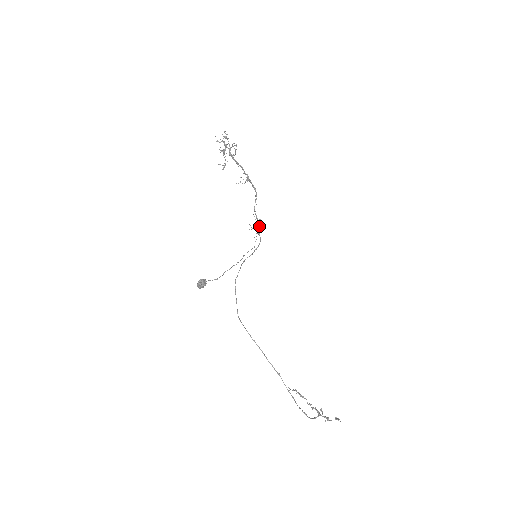
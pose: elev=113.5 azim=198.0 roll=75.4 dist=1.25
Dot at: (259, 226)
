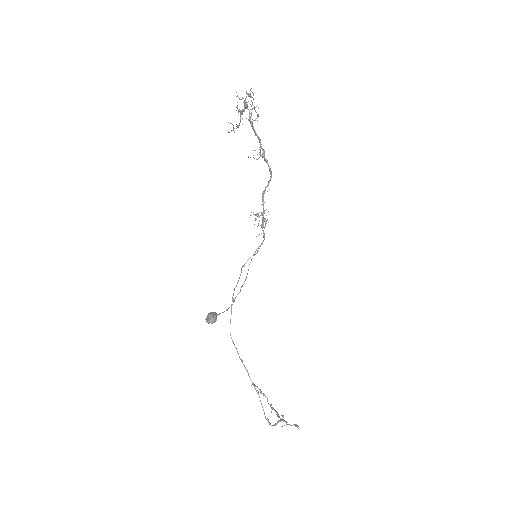
Dot at: (265, 218)
